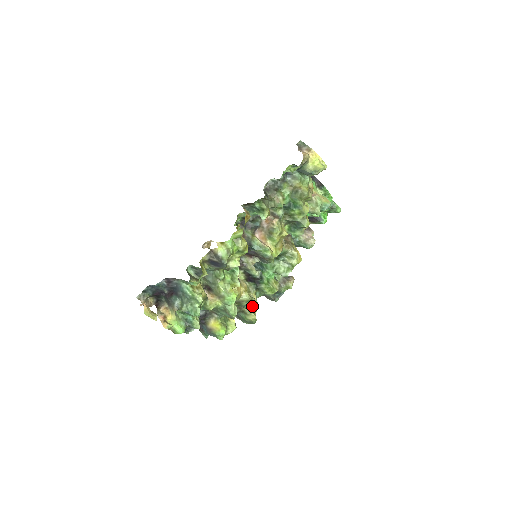
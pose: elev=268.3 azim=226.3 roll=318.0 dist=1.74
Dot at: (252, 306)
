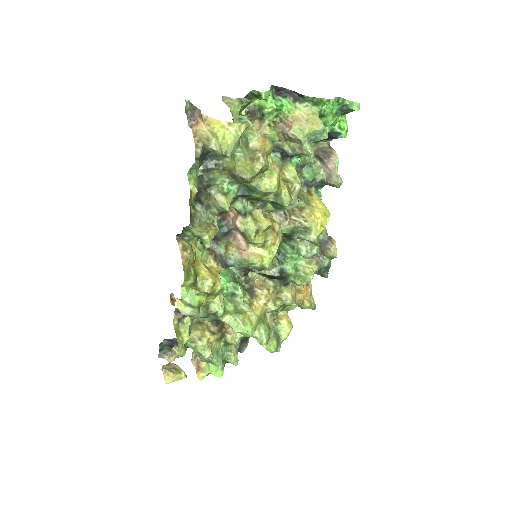
Dot at: (292, 305)
